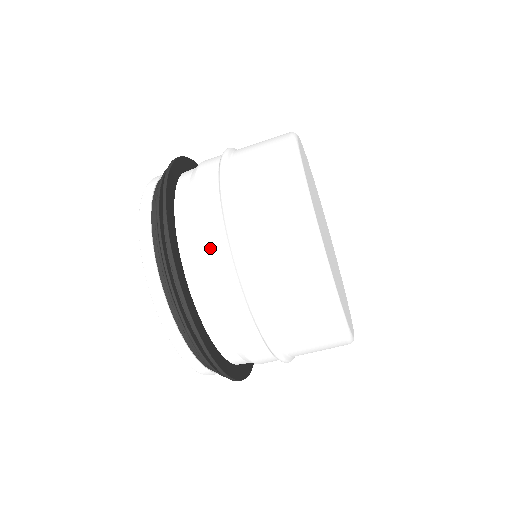
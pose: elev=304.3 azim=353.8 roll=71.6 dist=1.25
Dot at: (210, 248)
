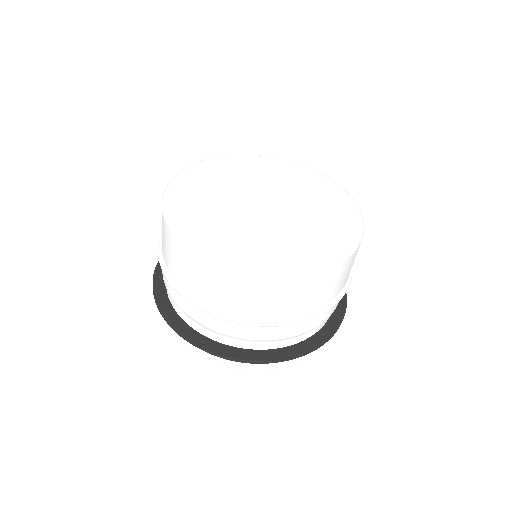
Dot at: (238, 333)
